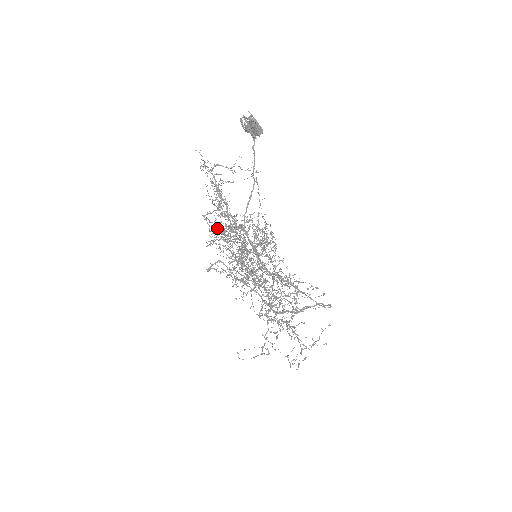
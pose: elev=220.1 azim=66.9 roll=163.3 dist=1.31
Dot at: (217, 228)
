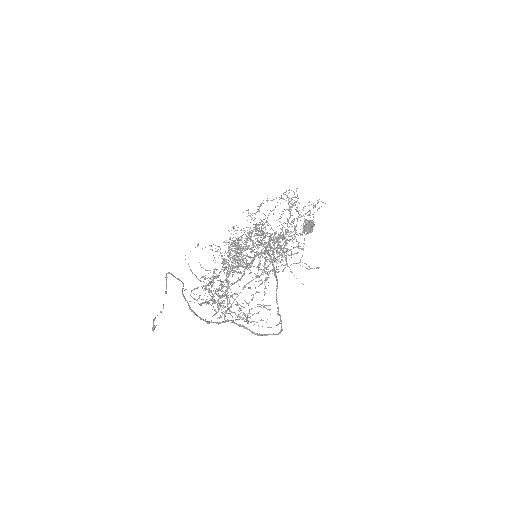
Dot at: occluded
